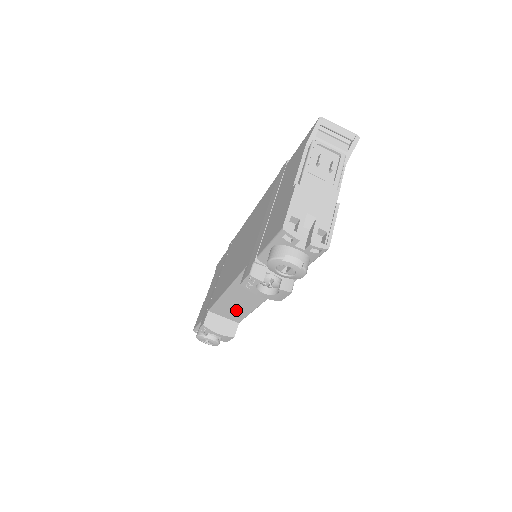
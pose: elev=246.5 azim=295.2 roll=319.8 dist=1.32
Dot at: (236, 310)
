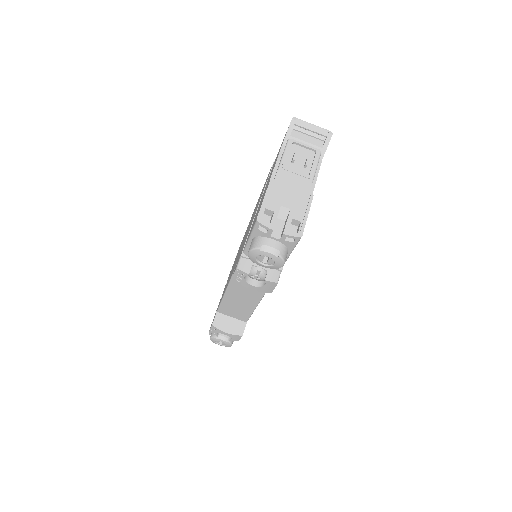
Dot at: (240, 309)
